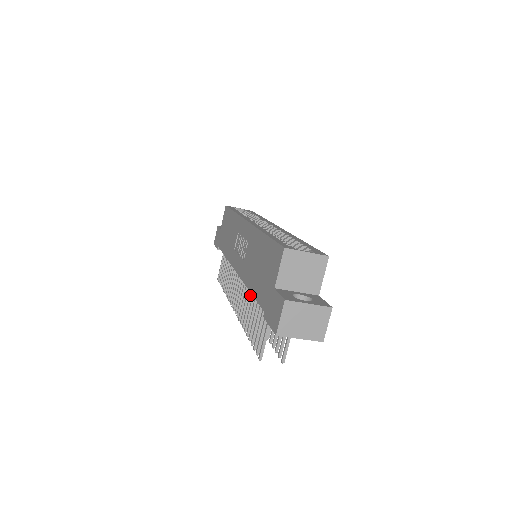
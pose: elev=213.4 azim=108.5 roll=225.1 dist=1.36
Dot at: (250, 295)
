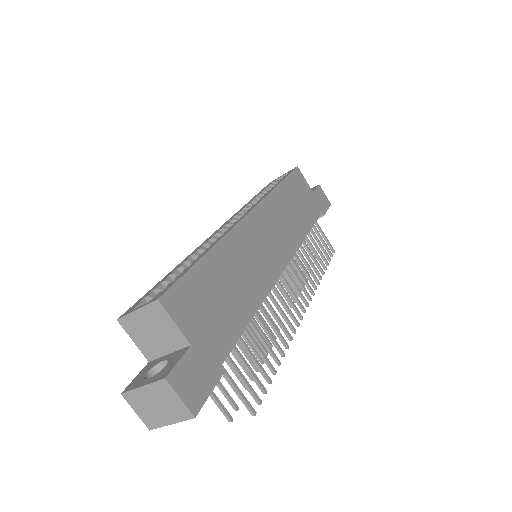
Dot at: occluded
